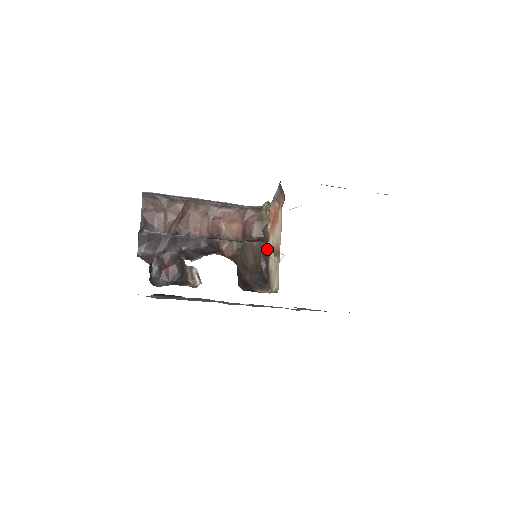
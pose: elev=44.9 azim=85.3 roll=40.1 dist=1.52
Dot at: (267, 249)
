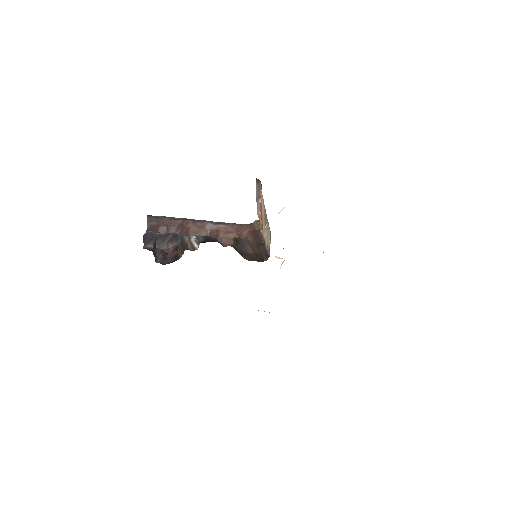
Dot at: (263, 242)
